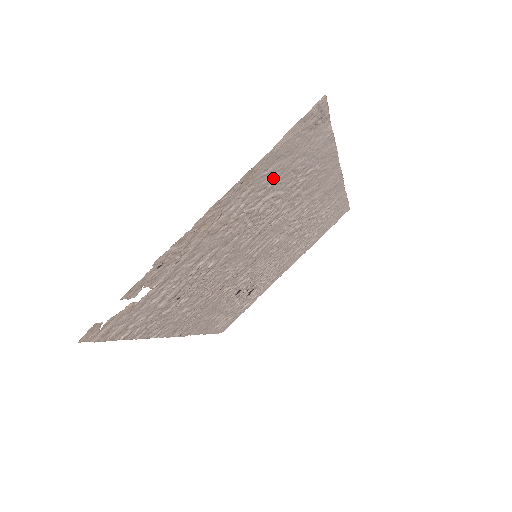
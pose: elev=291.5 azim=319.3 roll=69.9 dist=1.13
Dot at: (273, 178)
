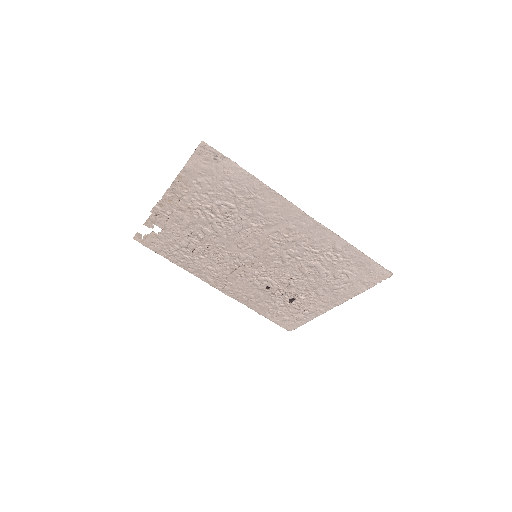
Dot at: (208, 188)
